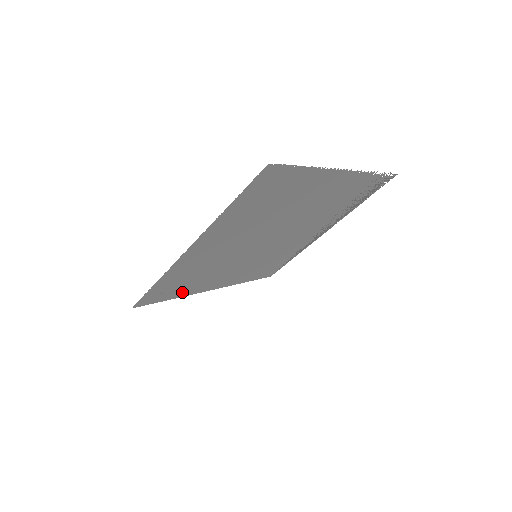
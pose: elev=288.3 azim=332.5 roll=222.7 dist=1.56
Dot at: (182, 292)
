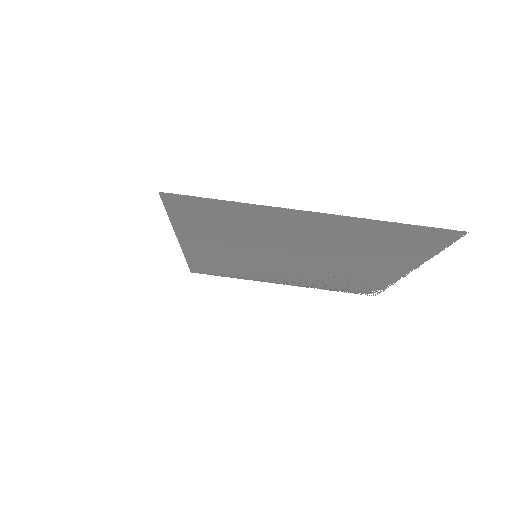
Dot at: (186, 223)
